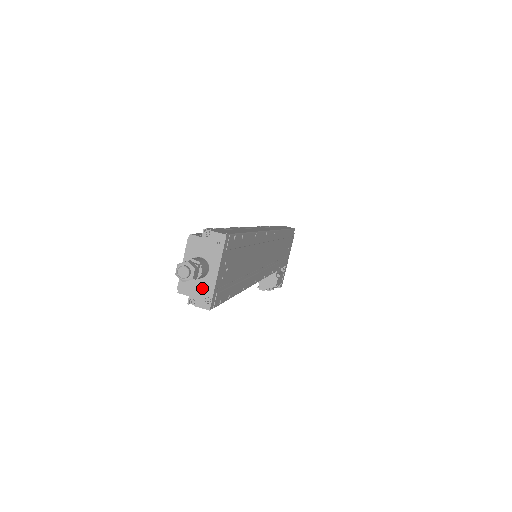
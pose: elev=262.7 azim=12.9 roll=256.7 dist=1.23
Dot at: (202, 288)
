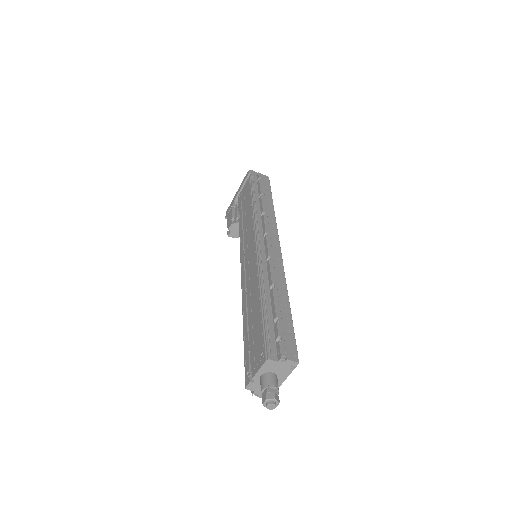
Dot at: occluded
